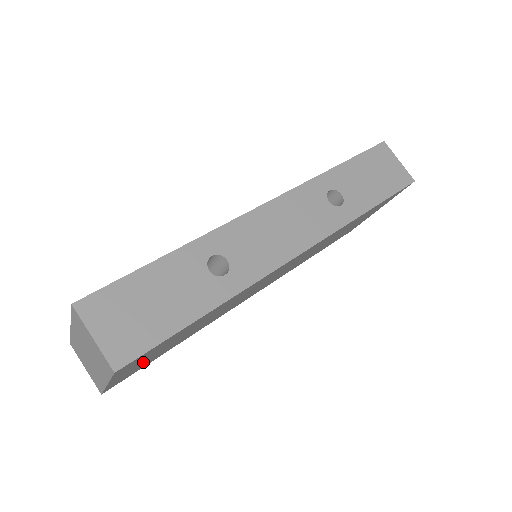
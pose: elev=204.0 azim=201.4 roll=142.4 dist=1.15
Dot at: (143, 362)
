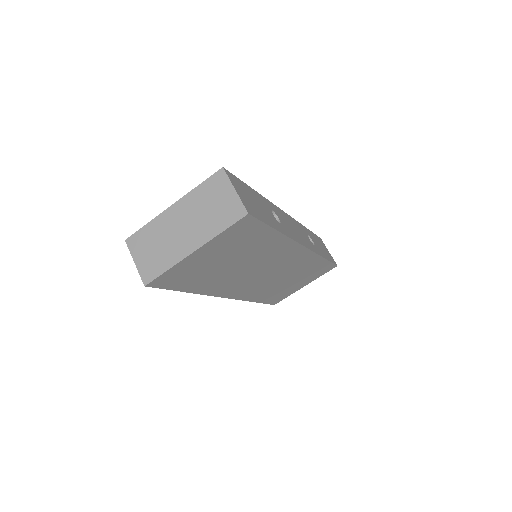
Dot at: (206, 260)
